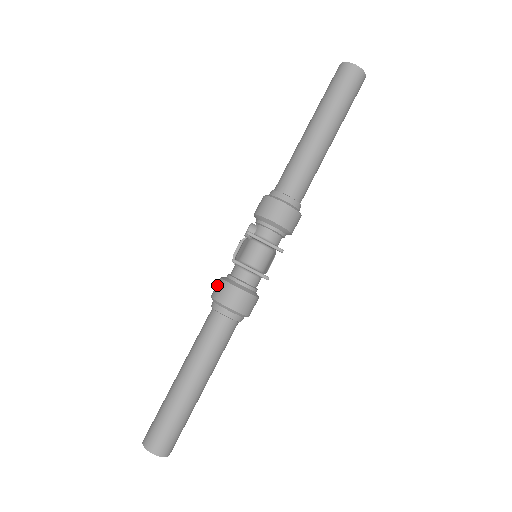
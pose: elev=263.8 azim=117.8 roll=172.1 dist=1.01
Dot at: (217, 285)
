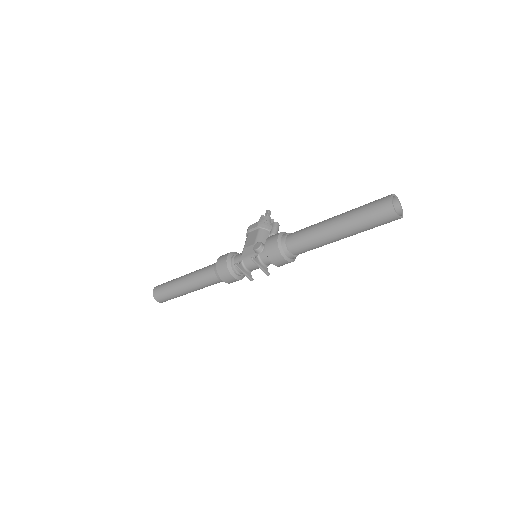
Dot at: (222, 261)
